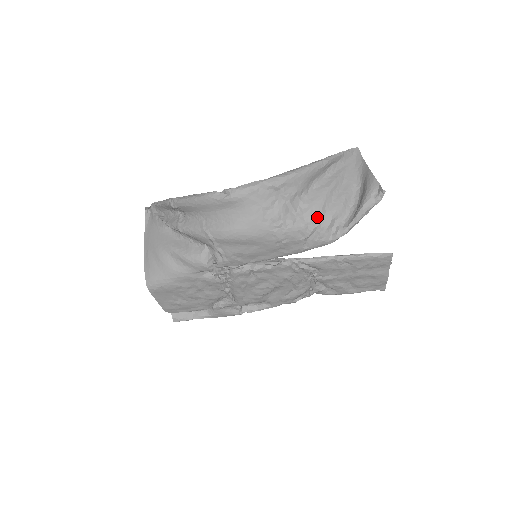
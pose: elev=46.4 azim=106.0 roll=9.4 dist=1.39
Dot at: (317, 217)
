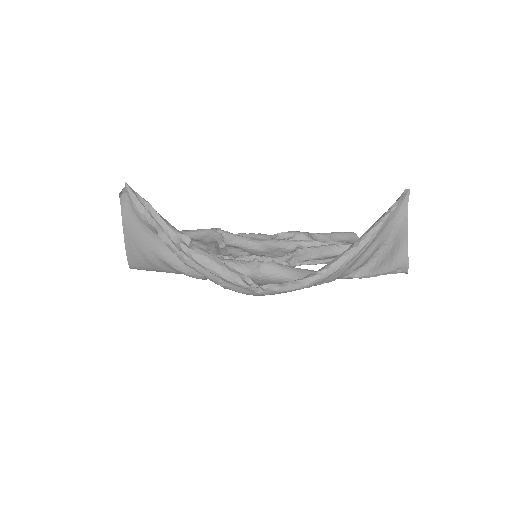
Dot at: (337, 278)
